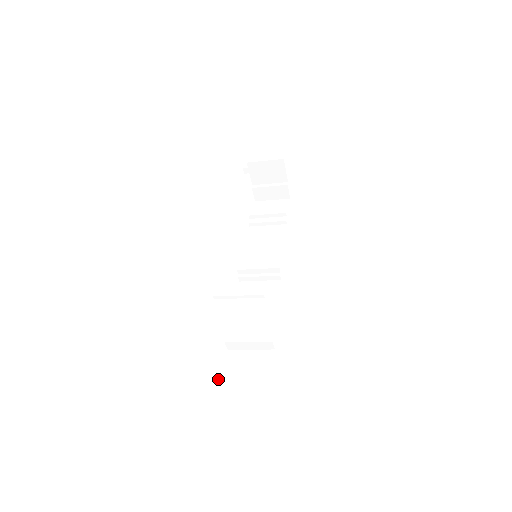
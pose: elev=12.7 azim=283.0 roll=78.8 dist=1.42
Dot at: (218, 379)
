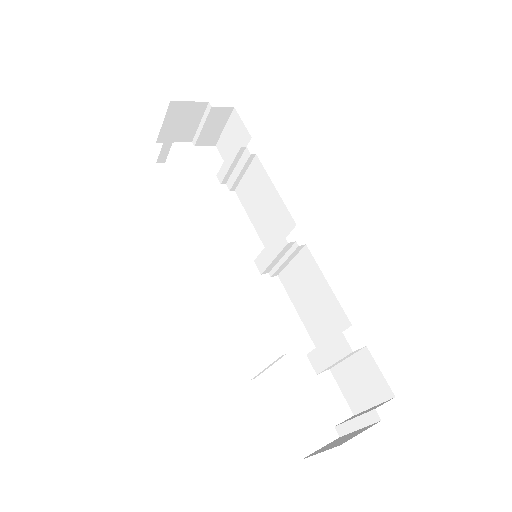
Dot at: (340, 433)
